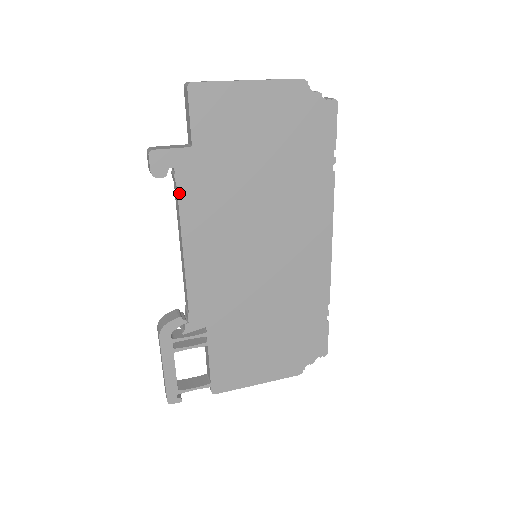
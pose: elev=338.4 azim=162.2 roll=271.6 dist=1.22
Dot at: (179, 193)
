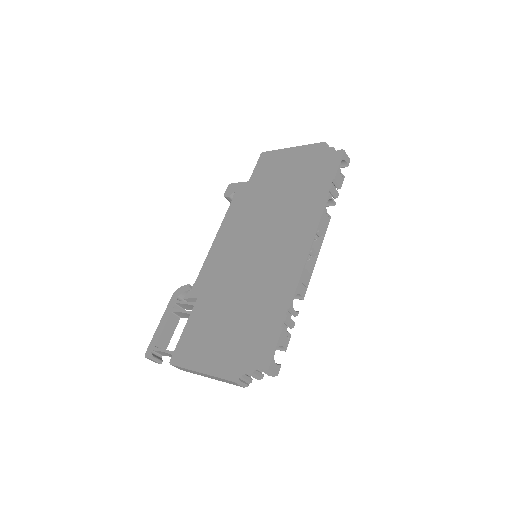
Dot at: (231, 205)
